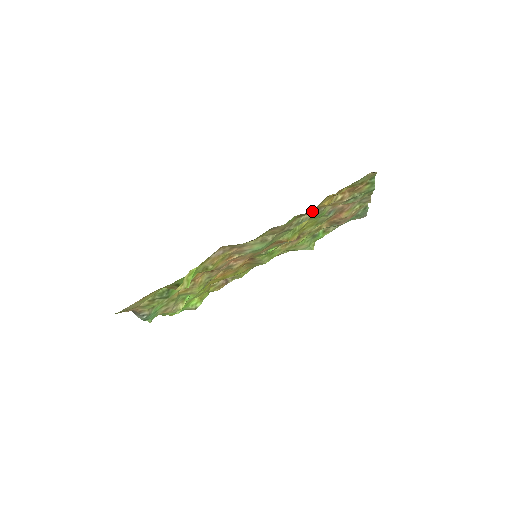
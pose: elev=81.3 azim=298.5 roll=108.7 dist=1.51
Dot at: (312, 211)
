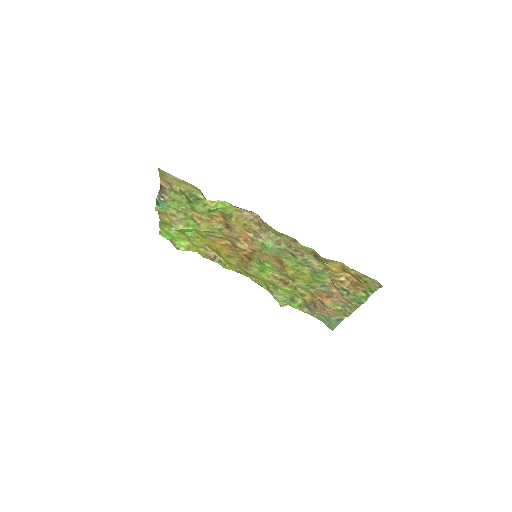
Dot at: (321, 265)
